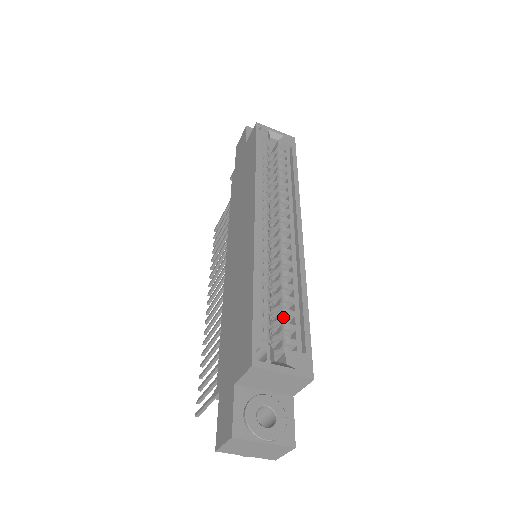
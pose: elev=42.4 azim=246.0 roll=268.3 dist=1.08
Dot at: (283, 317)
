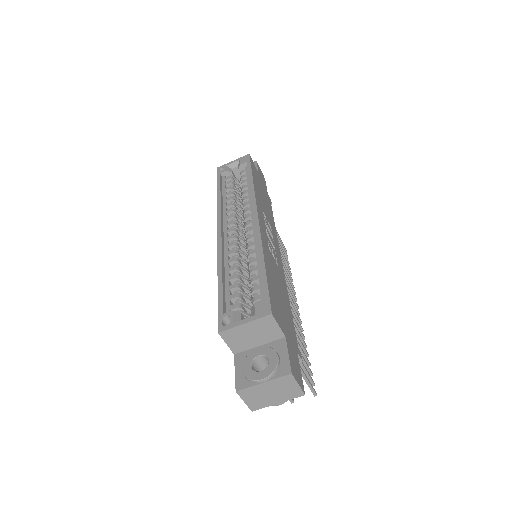
Dot at: (251, 285)
